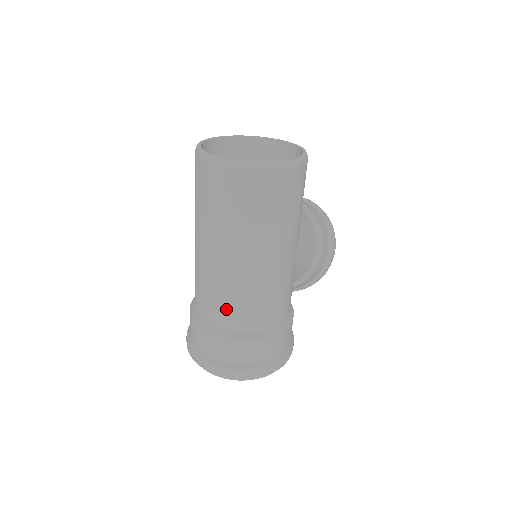
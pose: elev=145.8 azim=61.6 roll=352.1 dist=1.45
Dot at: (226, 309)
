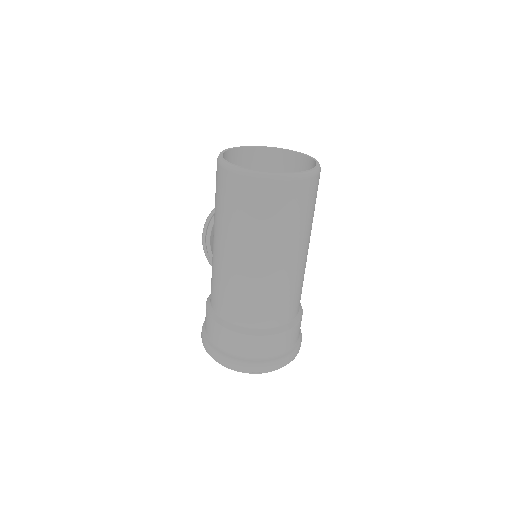
Dot at: (272, 309)
